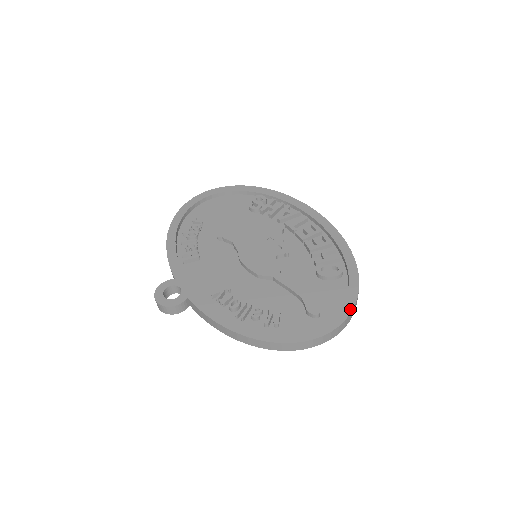
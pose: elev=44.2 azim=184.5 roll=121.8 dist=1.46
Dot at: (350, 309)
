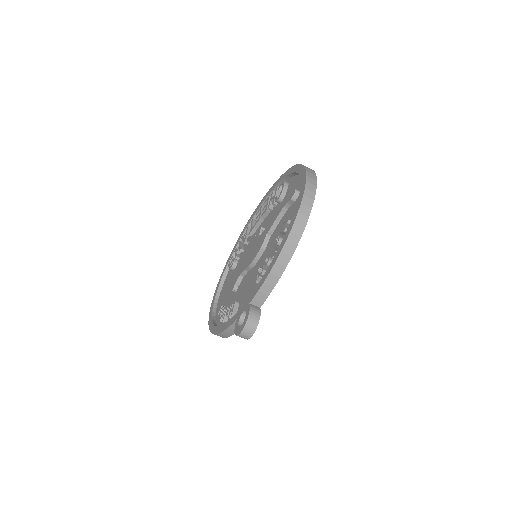
Dot at: (301, 167)
